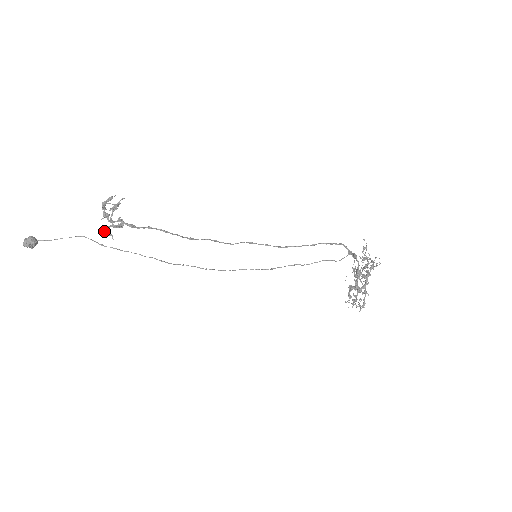
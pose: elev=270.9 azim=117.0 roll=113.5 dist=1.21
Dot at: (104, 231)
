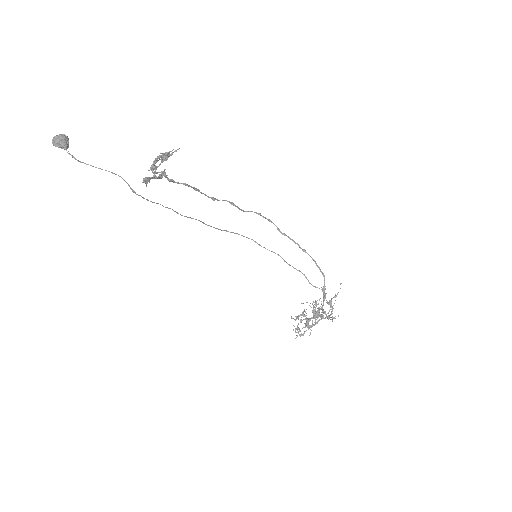
Dot at: (143, 180)
